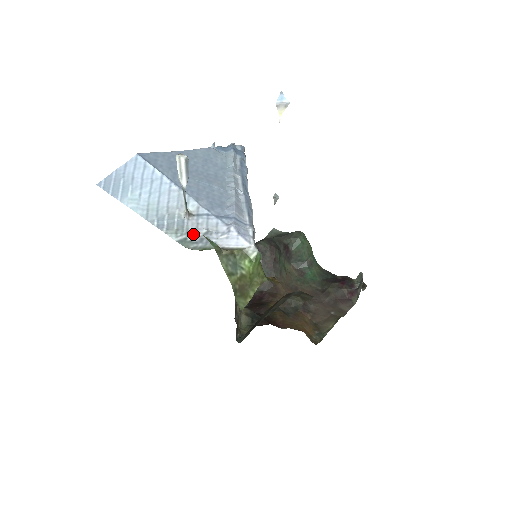
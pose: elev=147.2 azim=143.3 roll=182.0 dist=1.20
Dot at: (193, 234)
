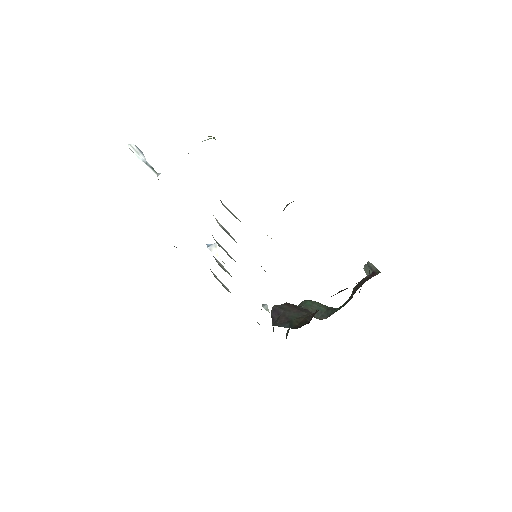
Dot at: occluded
